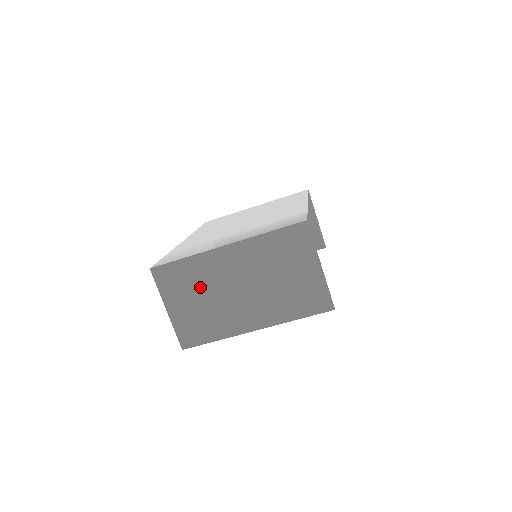
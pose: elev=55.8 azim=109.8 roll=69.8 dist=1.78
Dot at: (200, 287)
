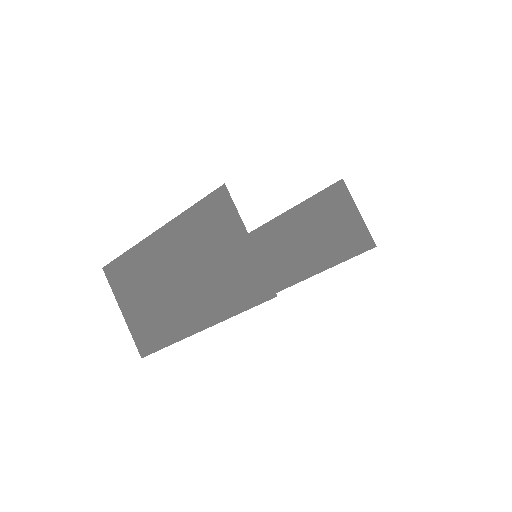
Dot at: (144, 283)
